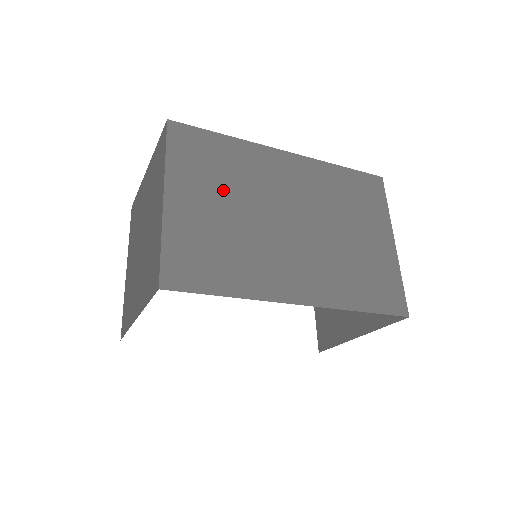
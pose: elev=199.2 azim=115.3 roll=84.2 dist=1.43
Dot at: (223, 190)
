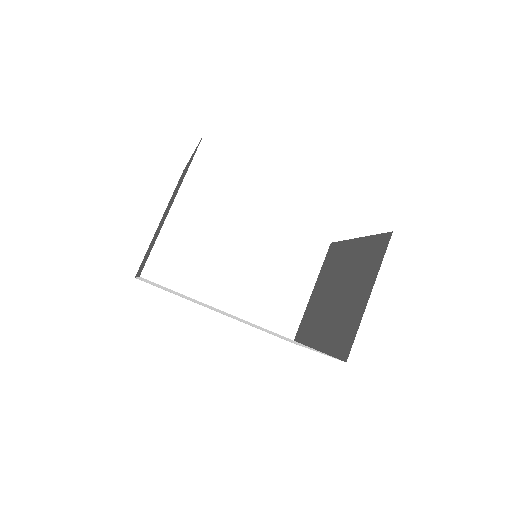
Dot at: occluded
